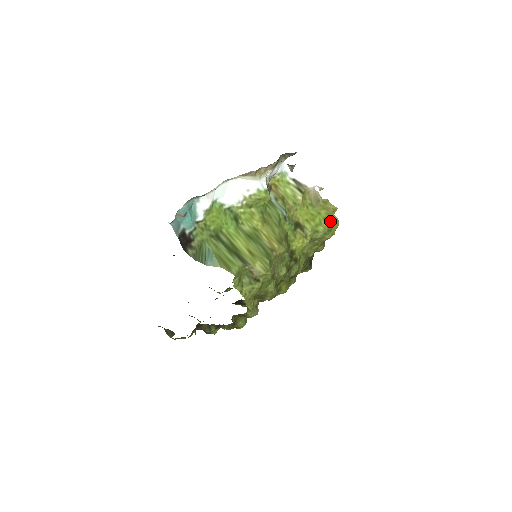
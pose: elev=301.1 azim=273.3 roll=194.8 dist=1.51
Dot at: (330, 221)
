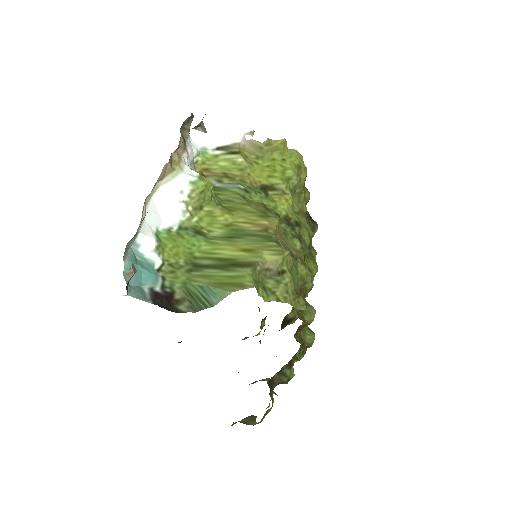
Dot at: (291, 158)
